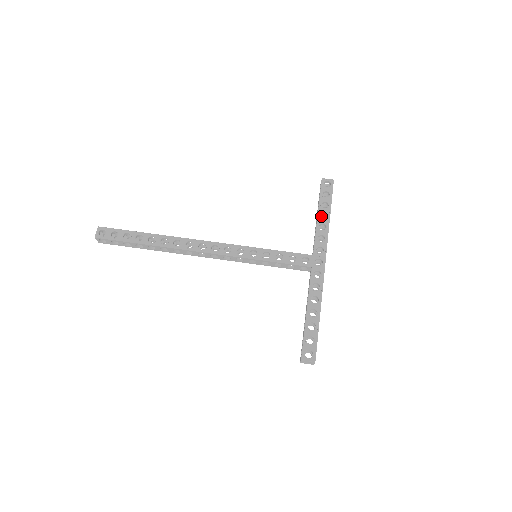
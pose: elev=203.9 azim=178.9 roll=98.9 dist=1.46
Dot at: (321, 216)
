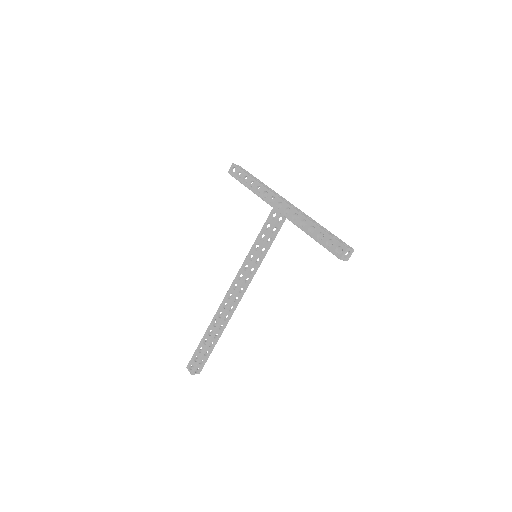
Dot at: occluded
